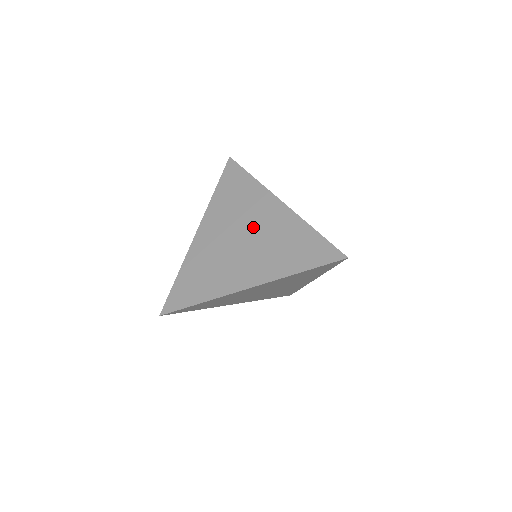
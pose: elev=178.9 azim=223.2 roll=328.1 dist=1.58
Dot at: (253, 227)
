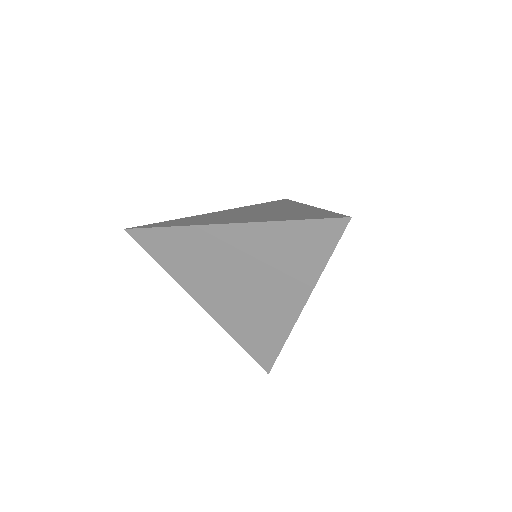
Dot at: (270, 210)
